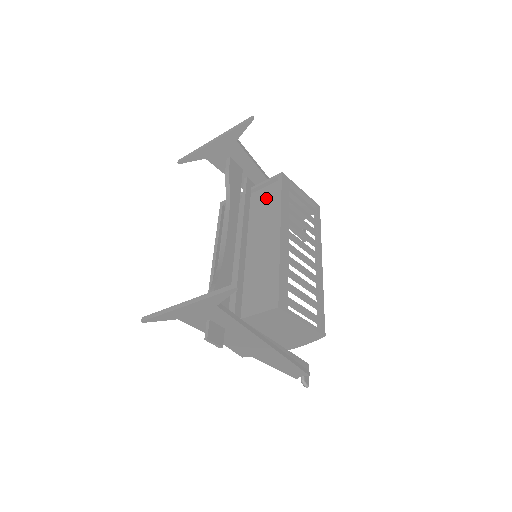
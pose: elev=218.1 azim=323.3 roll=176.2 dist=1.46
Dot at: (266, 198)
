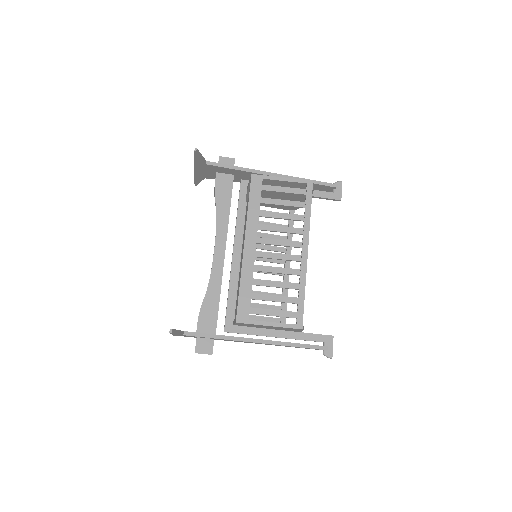
Dot at: occluded
